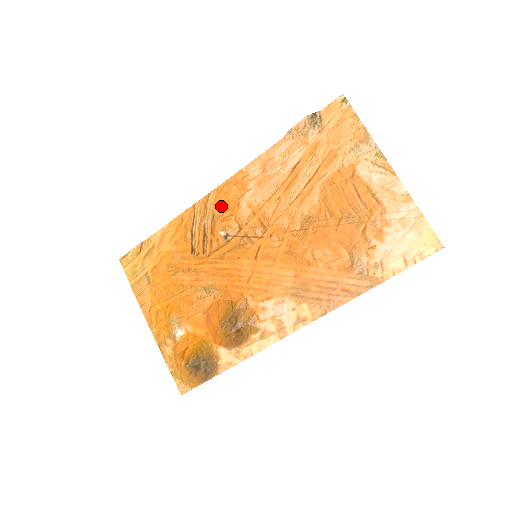
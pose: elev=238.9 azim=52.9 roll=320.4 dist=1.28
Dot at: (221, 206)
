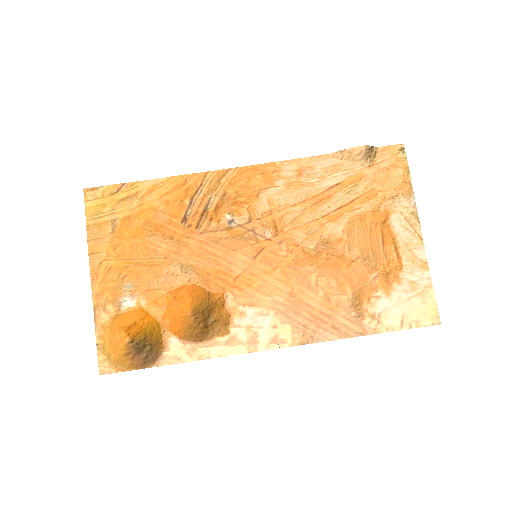
Dot at: (237, 188)
